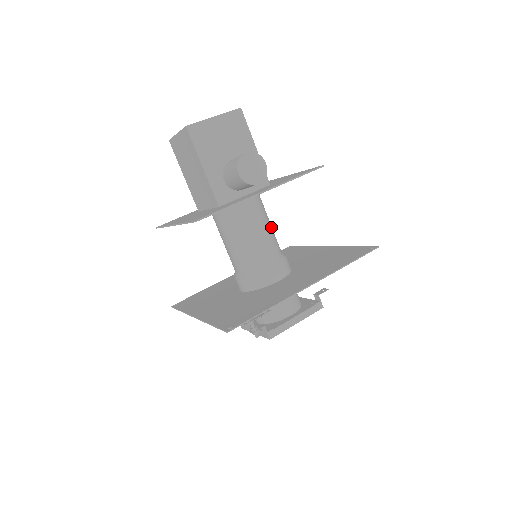
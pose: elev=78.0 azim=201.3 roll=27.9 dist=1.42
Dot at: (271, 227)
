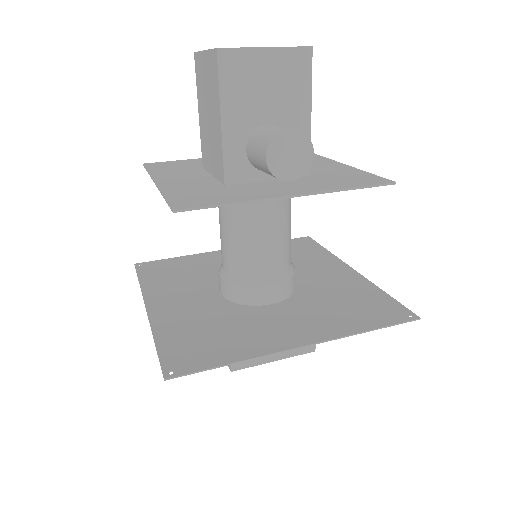
Dot at: (289, 229)
